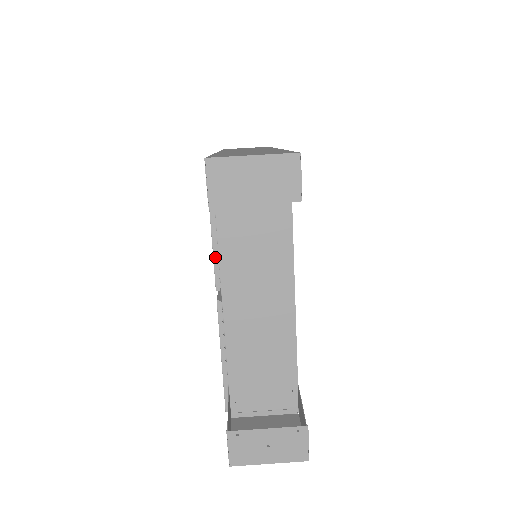
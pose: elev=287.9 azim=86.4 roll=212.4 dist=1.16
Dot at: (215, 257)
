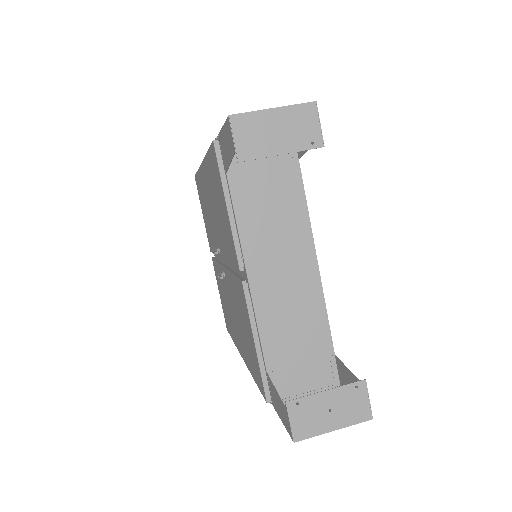
Dot at: (234, 236)
